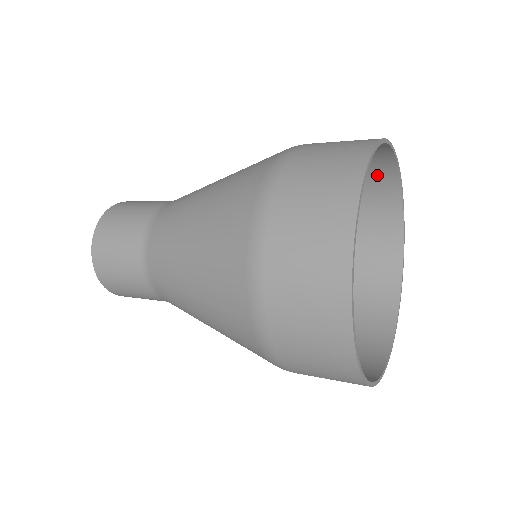
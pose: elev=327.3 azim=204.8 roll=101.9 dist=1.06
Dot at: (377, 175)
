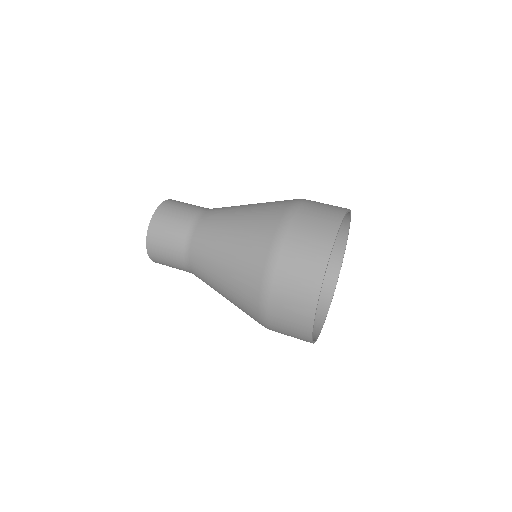
Dot at: occluded
